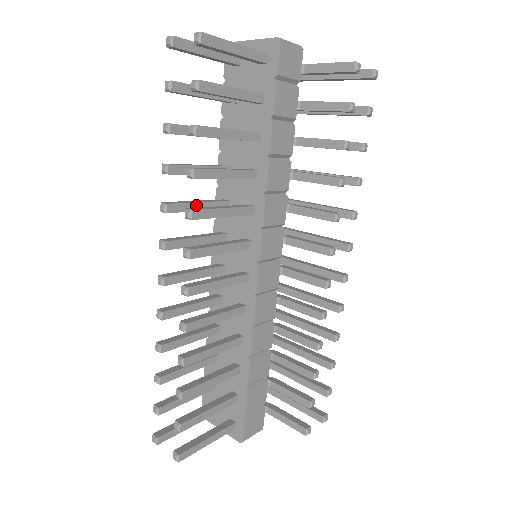
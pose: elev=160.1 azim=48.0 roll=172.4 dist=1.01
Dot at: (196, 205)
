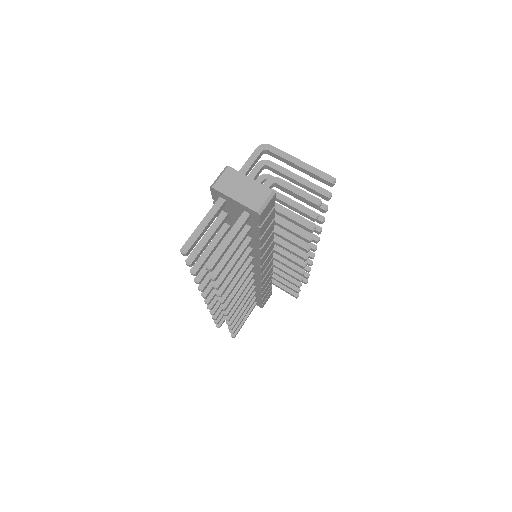
Dot at: occluded
